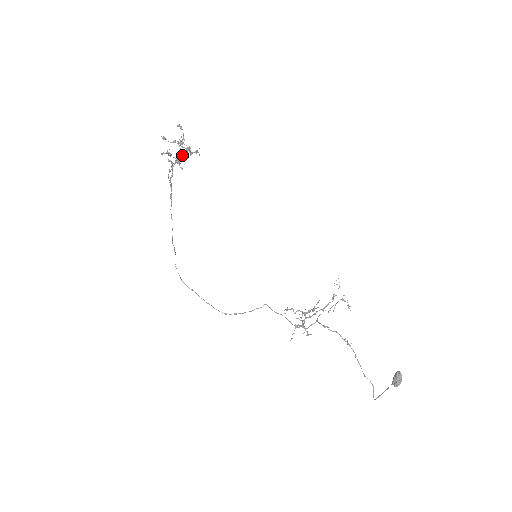
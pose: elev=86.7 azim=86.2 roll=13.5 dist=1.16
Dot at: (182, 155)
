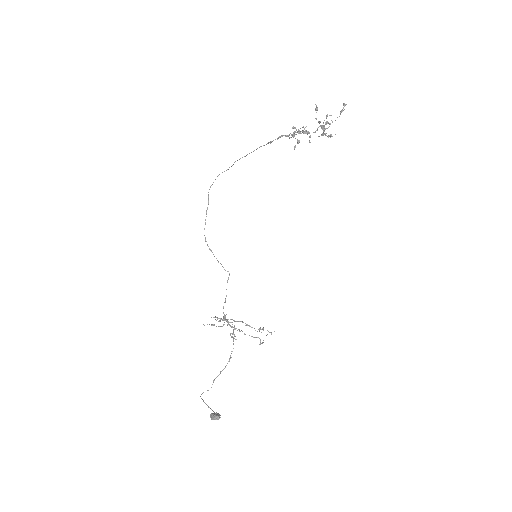
Dot at: (310, 137)
